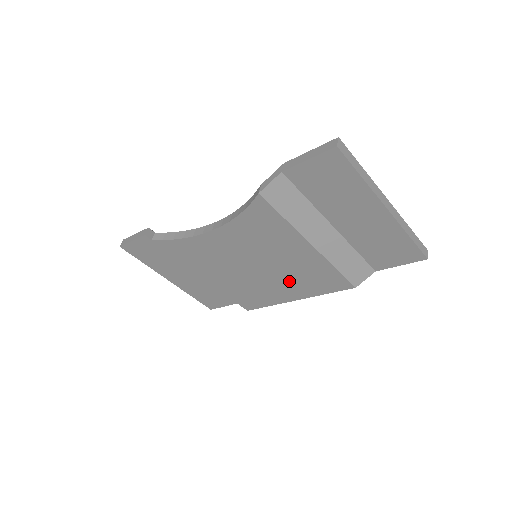
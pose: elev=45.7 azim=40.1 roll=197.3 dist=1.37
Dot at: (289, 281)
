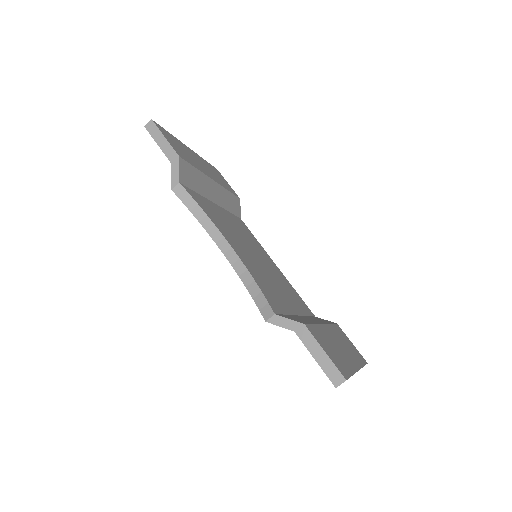
Dot at: occluded
